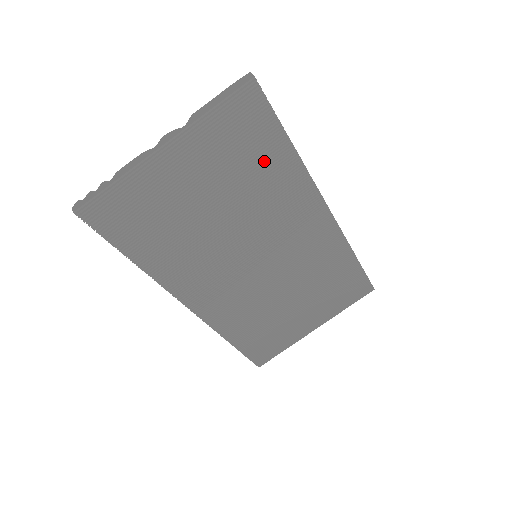
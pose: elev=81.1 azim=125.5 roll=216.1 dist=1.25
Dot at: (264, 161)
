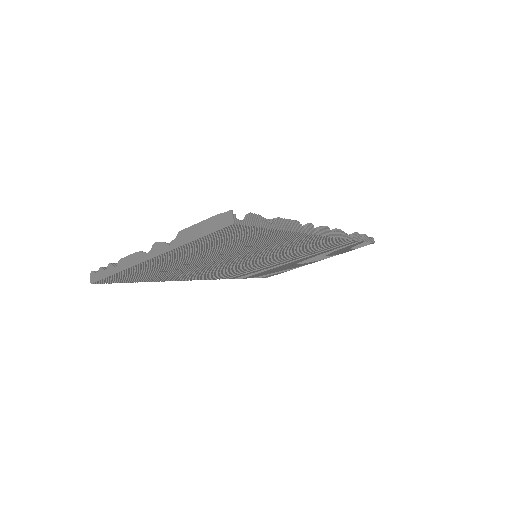
Dot at: (254, 238)
